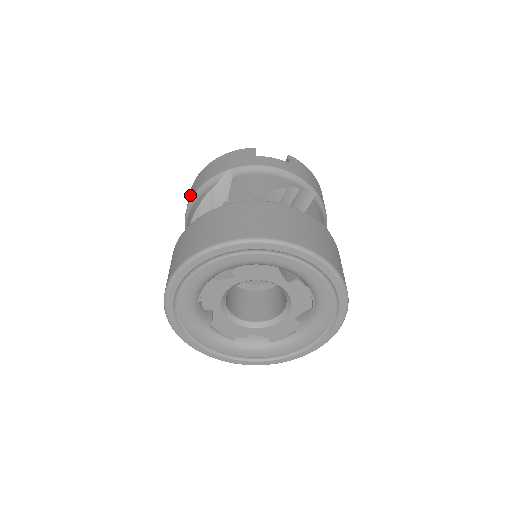
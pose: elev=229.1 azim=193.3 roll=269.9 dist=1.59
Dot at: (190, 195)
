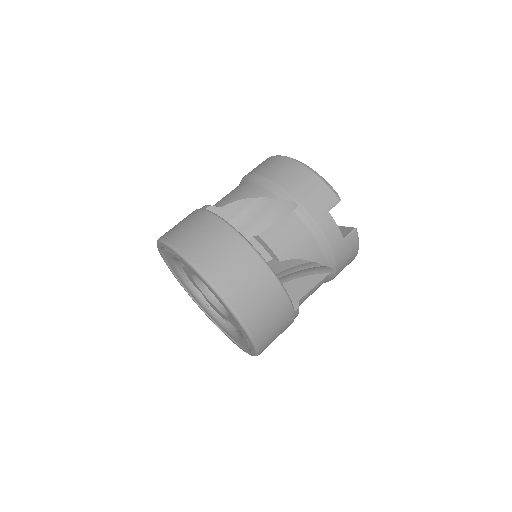
Dot at: (267, 168)
